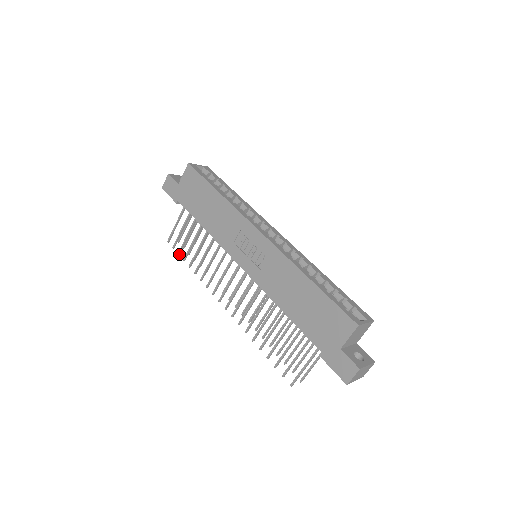
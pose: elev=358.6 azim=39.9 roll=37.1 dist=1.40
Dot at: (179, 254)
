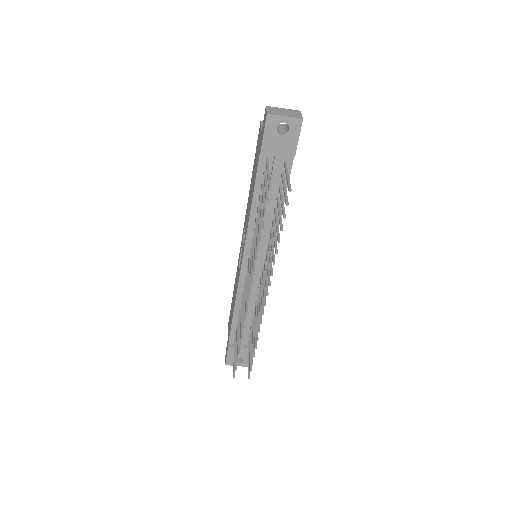
Dot at: (237, 362)
